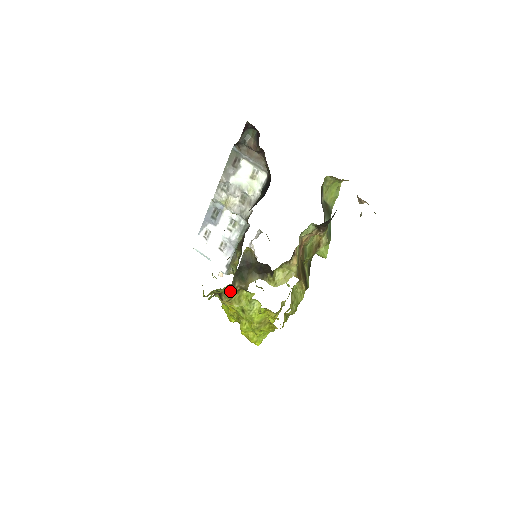
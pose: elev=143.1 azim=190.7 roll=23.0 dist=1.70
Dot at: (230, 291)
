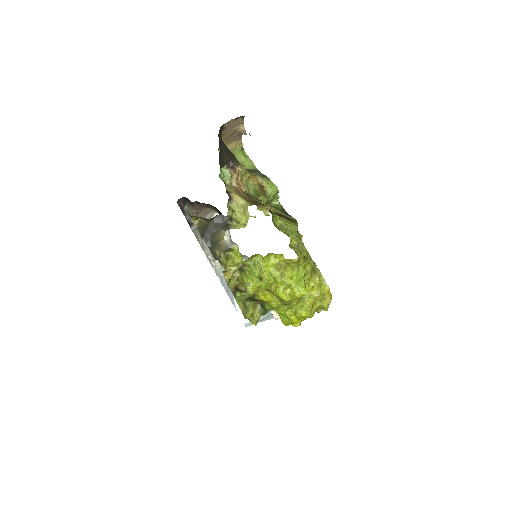
Dot at: (240, 279)
